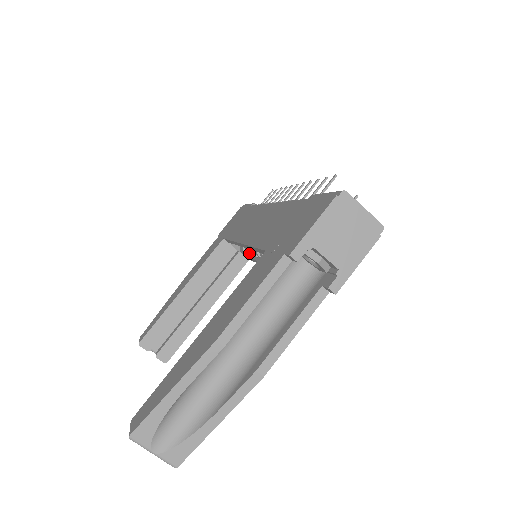
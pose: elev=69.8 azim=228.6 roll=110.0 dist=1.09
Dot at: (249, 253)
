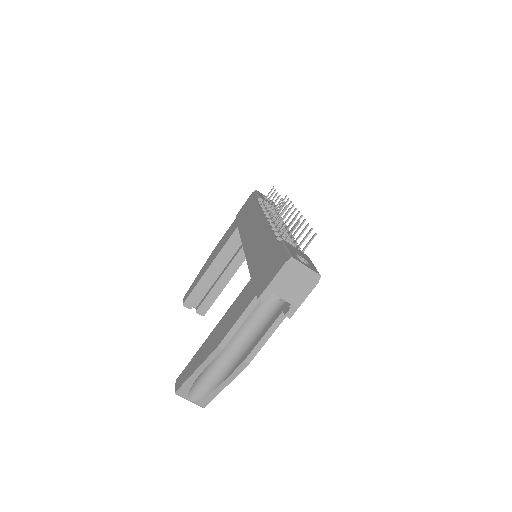
Dot at: occluded
